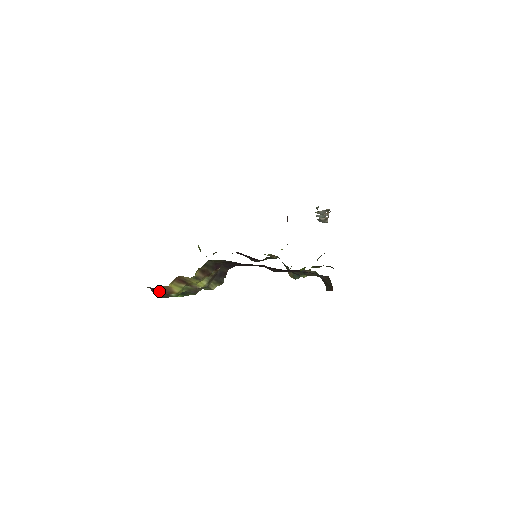
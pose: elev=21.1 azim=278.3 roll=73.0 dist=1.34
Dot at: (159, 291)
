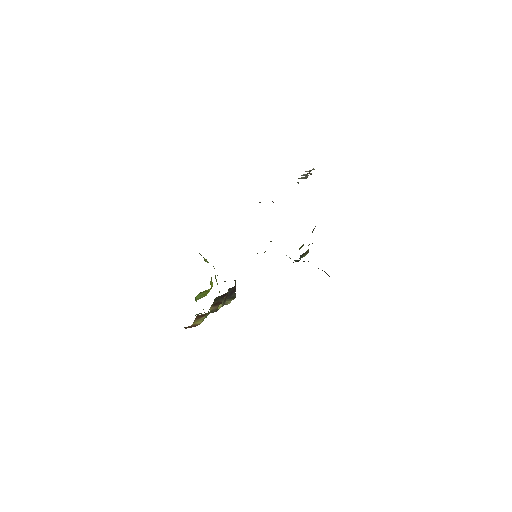
Dot at: occluded
